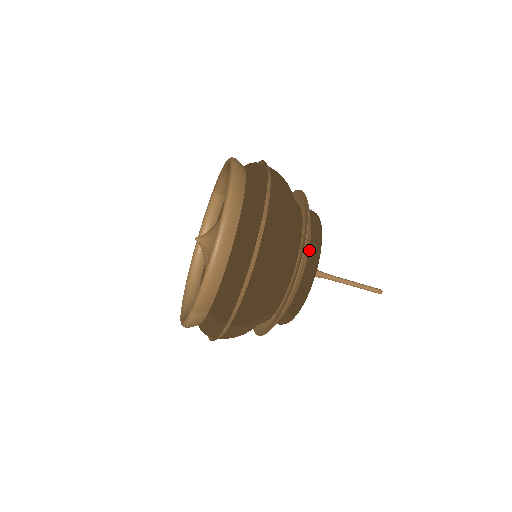
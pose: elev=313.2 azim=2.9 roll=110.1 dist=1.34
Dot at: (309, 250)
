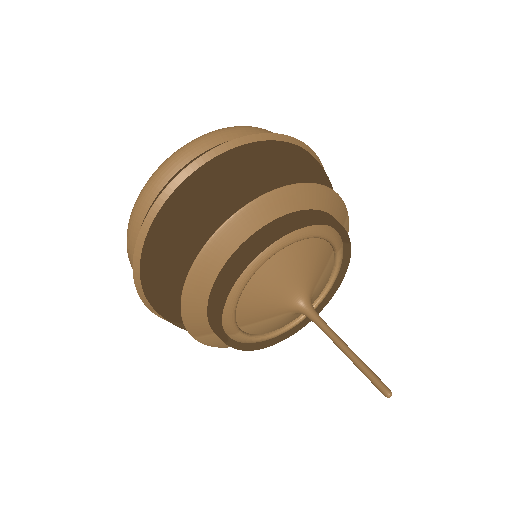
Dot at: (224, 266)
